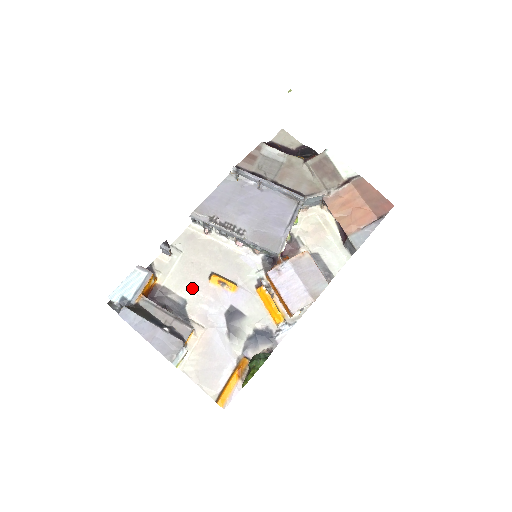
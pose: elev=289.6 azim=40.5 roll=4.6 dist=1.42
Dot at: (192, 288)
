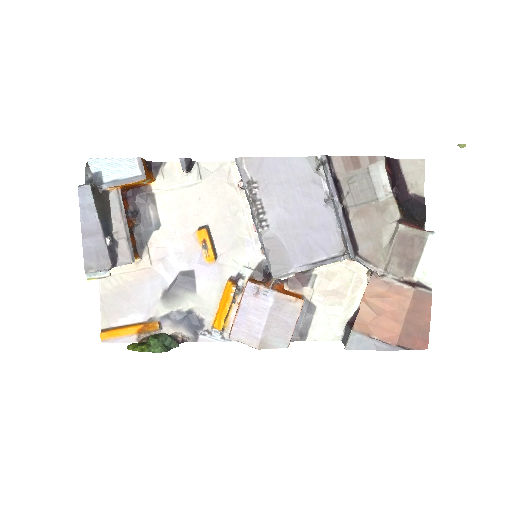
Dot at: (176, 221)
